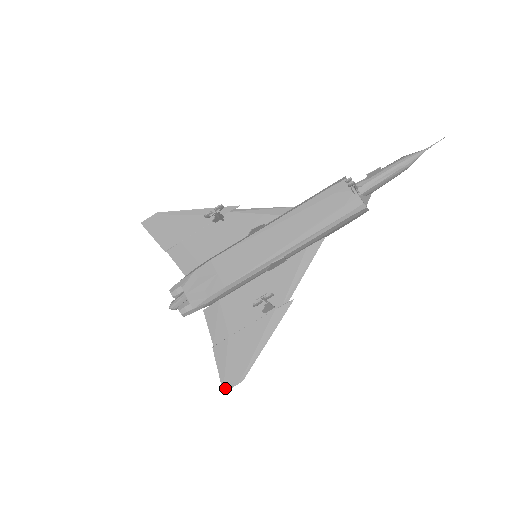
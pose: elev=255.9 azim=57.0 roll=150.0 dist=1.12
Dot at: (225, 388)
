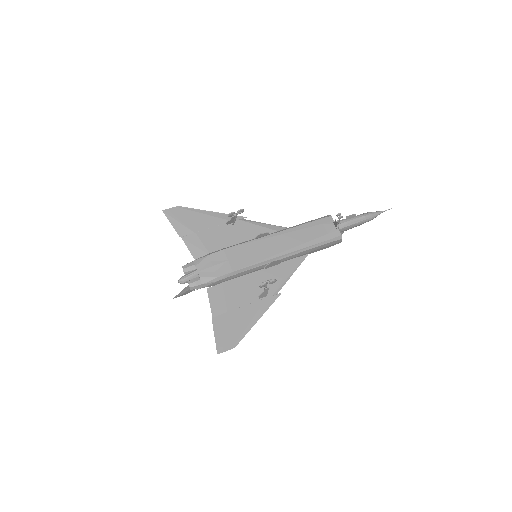
Dot at: (219, 351)
